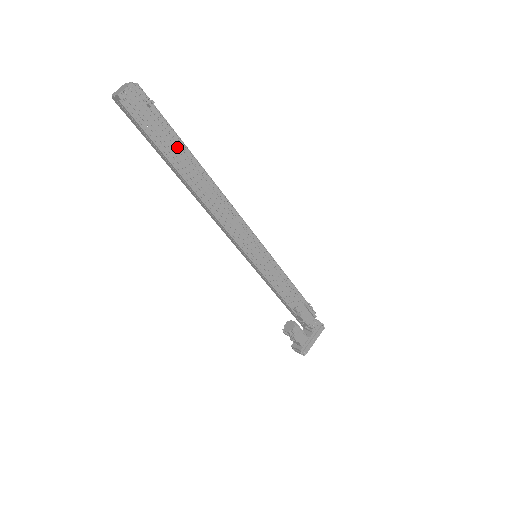
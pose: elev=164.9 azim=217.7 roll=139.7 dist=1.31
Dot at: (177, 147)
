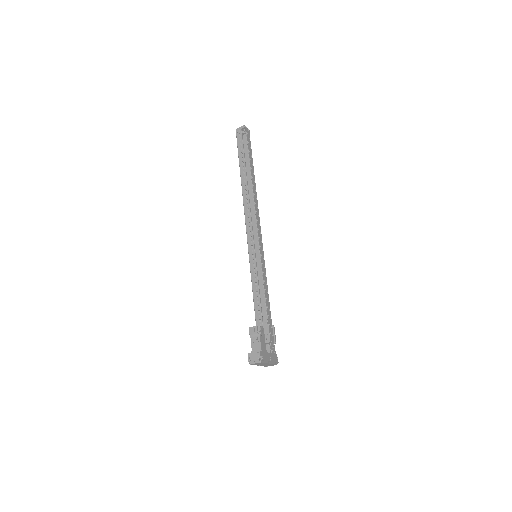
Dot at: (252, 163)
